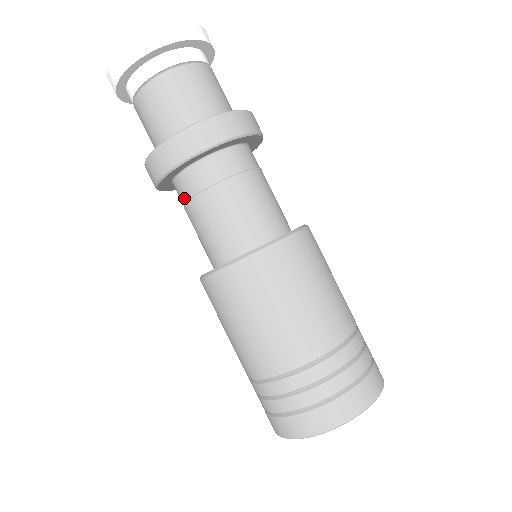
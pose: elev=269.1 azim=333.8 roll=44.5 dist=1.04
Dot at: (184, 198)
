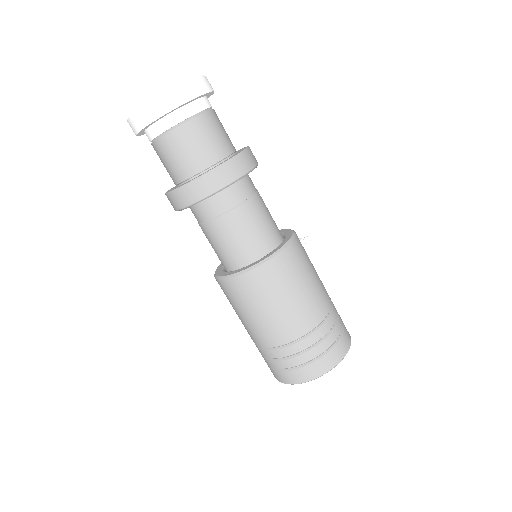
Dot at: occluded
